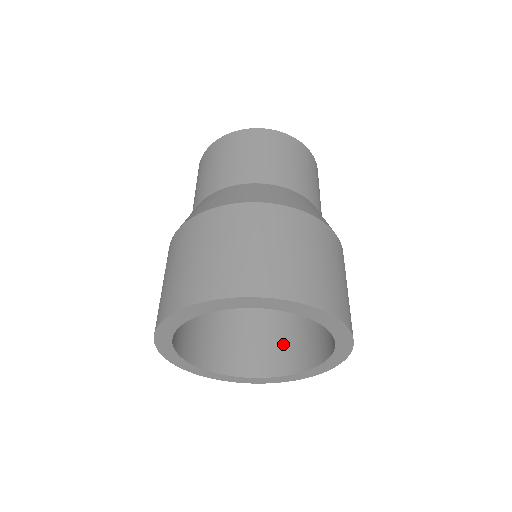
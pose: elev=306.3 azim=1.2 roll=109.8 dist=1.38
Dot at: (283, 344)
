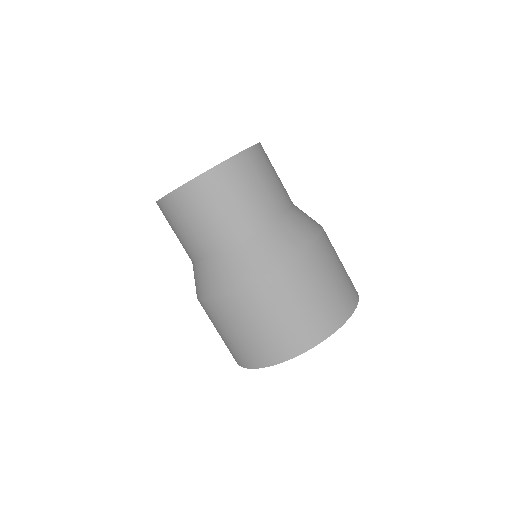
Dot at: occluded
